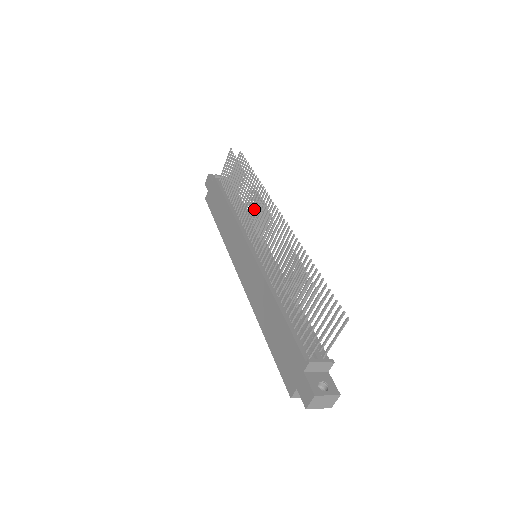
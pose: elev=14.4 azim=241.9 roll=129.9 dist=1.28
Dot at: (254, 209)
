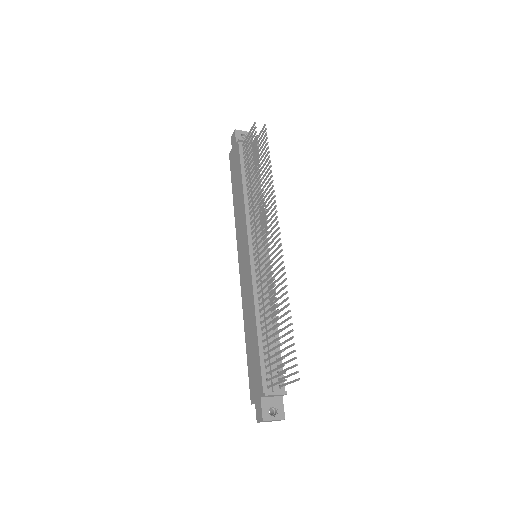
Dot at: (259, 216)
